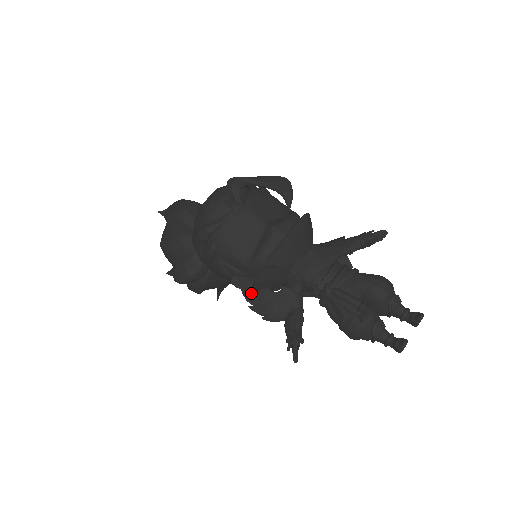
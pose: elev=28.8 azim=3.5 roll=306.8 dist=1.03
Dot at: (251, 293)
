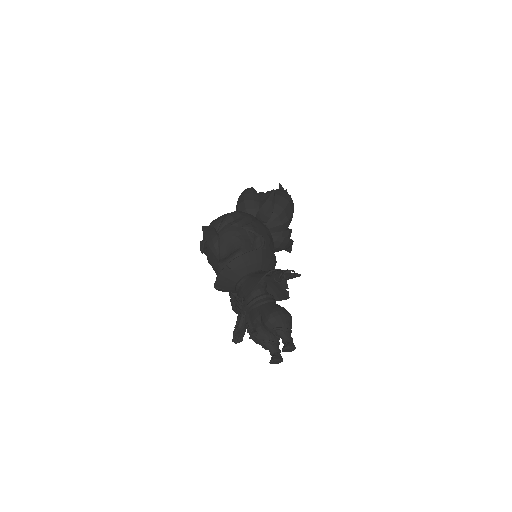
Dot at: (229, 292)
